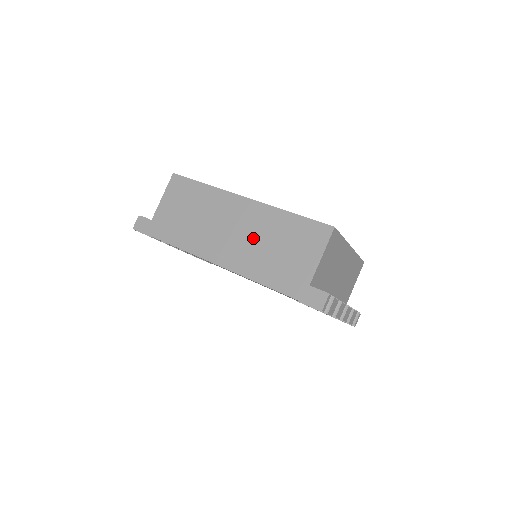
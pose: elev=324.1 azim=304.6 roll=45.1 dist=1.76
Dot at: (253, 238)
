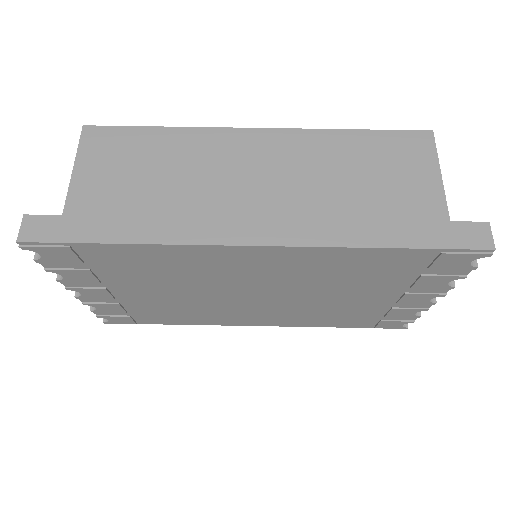
Dot at: (307, 182)
